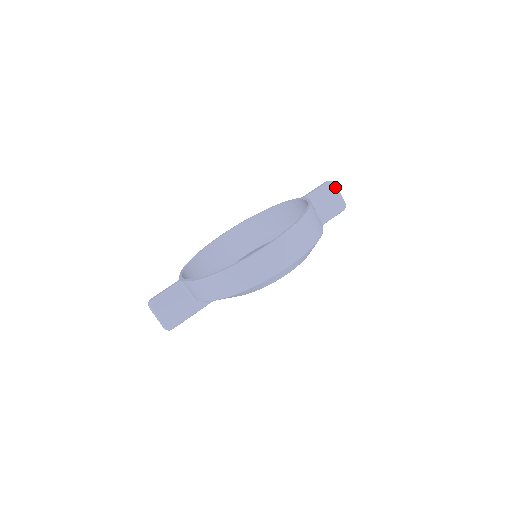
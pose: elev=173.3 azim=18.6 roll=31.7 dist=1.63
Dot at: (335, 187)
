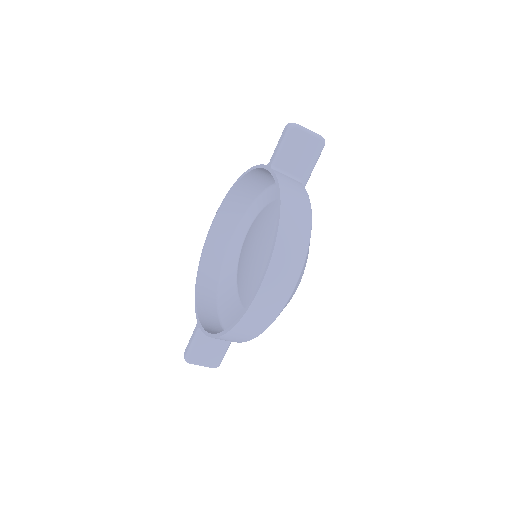
Dot at: (299, 130)
